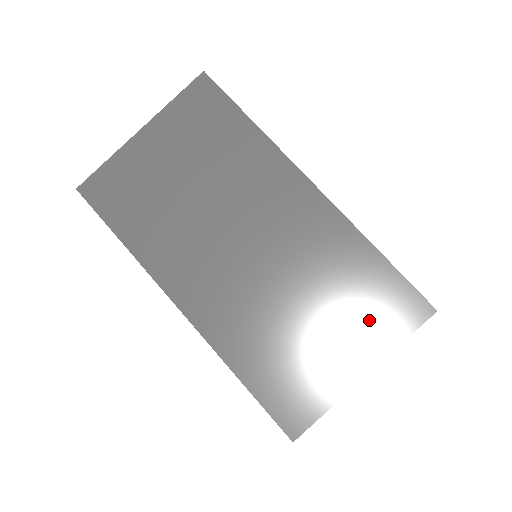
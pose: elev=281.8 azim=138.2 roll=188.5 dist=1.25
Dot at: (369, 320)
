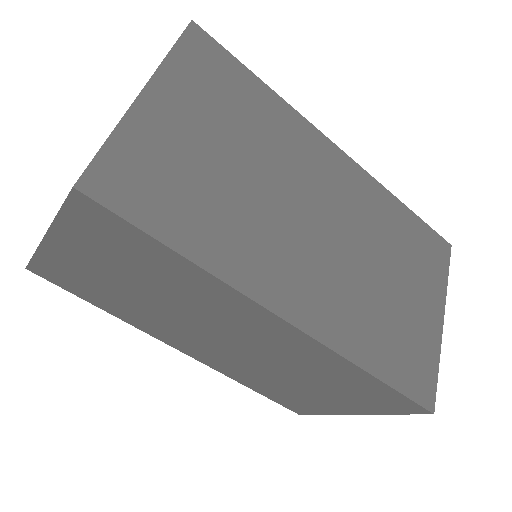
Dot at: (360, 399)
